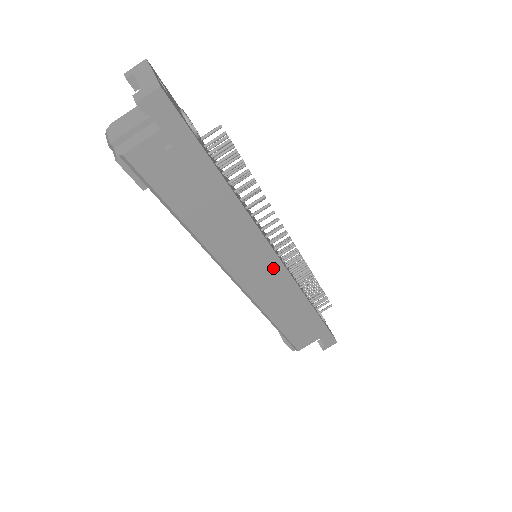
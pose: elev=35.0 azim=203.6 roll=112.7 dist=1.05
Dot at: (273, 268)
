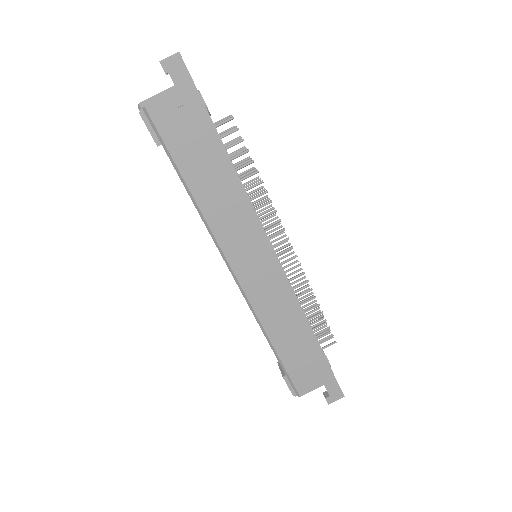
Dot at: (269, 262)
